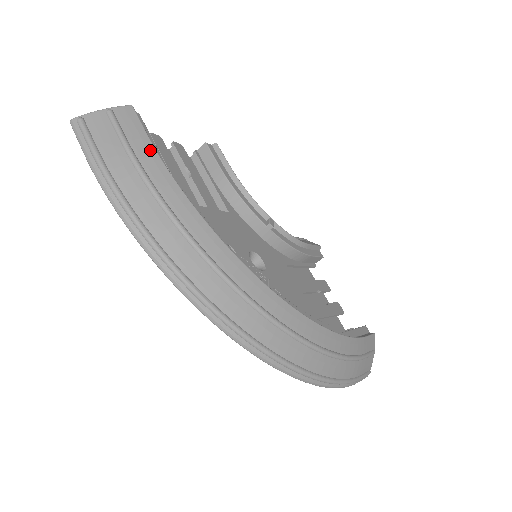
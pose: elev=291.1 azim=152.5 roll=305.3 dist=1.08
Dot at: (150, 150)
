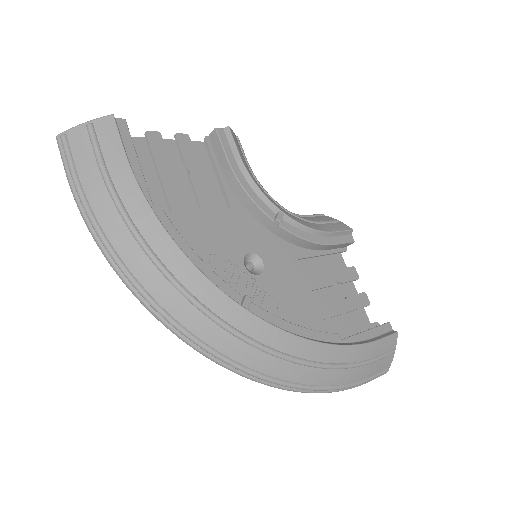
Dot at: (124, 167)
